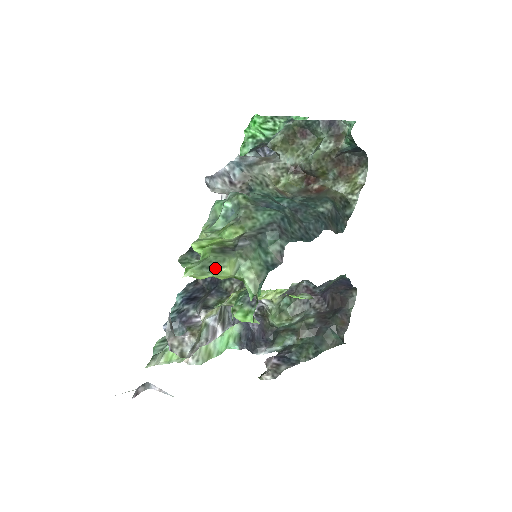
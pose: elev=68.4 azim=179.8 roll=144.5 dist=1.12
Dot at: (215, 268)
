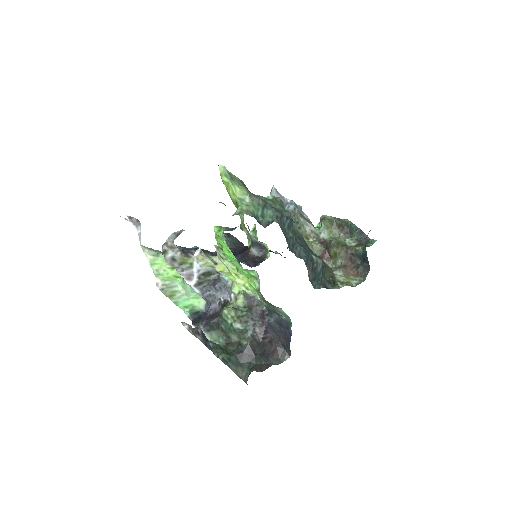
Dot at: (234, 182)
